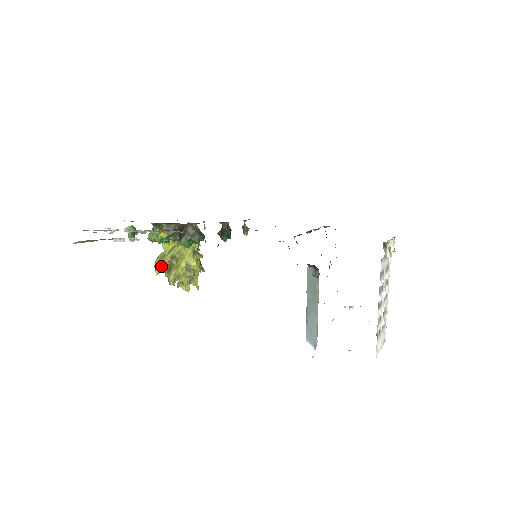
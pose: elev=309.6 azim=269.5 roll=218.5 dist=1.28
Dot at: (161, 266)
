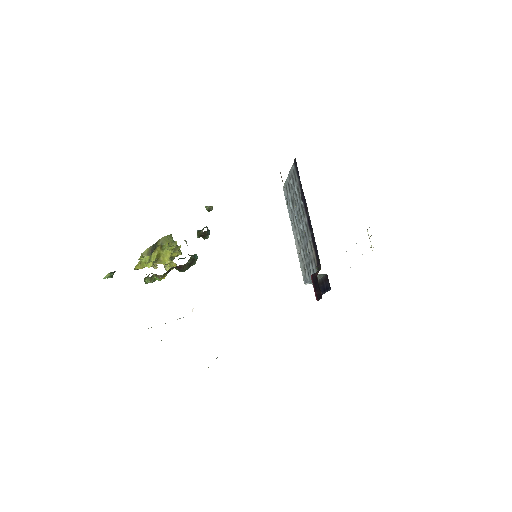
Dot at: occluded
